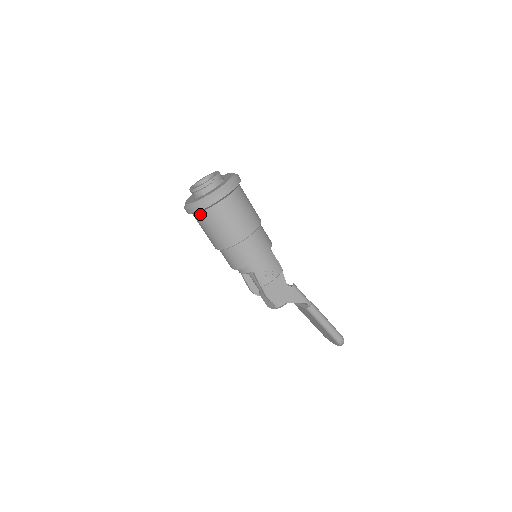
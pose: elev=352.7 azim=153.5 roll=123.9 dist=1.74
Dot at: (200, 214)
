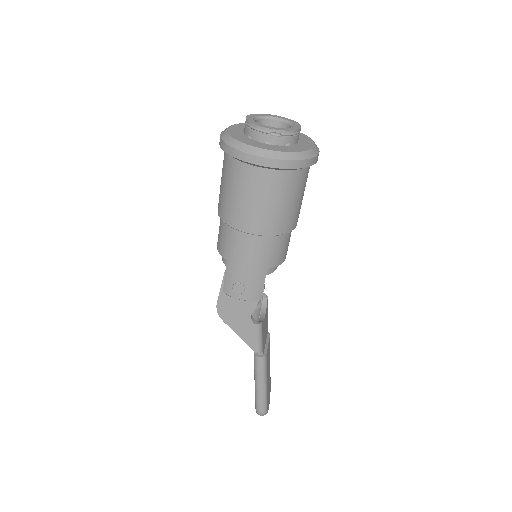
Dot at: (226, 154)
